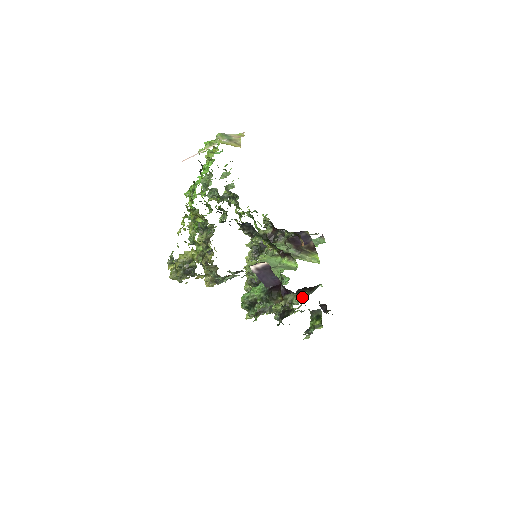
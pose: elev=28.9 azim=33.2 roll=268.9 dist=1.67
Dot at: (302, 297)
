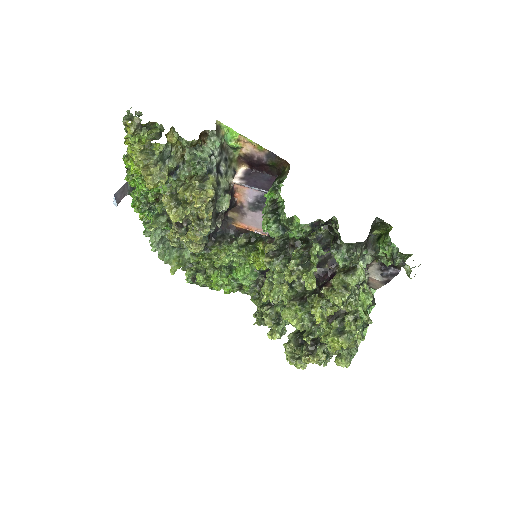
Dot at: occluded
